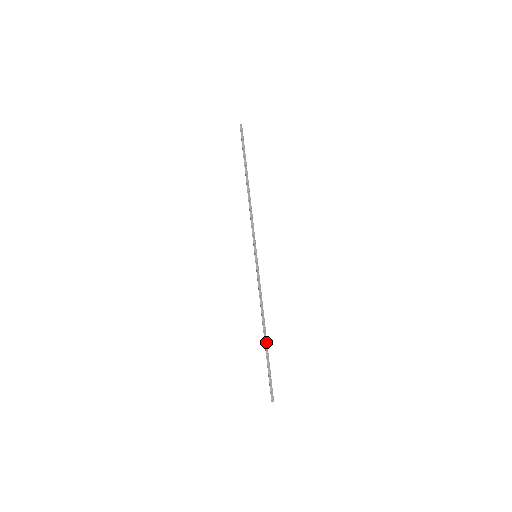
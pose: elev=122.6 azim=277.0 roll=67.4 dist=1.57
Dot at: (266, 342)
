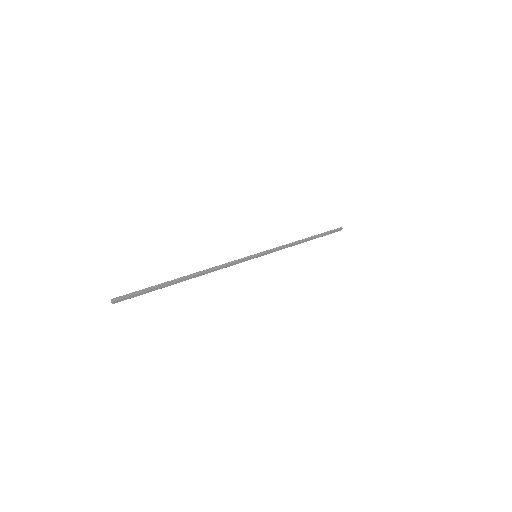
Dot at: (180, 279)
